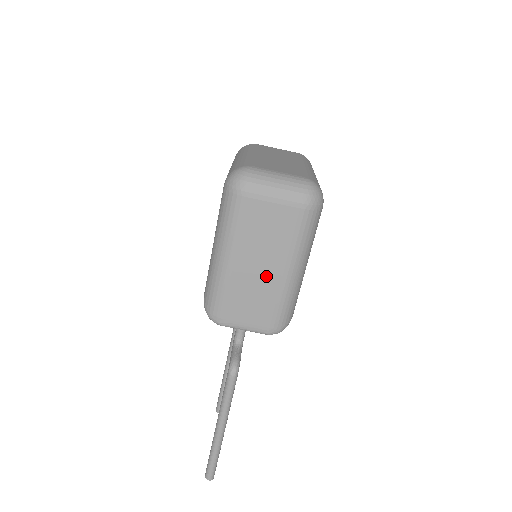
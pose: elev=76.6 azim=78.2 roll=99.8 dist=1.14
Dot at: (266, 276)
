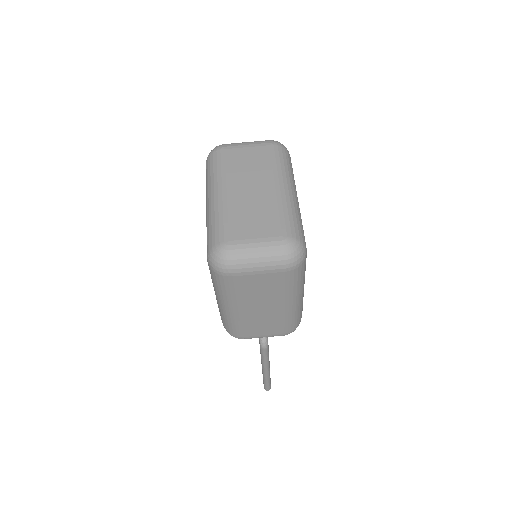
Dot at: (270, 311)
